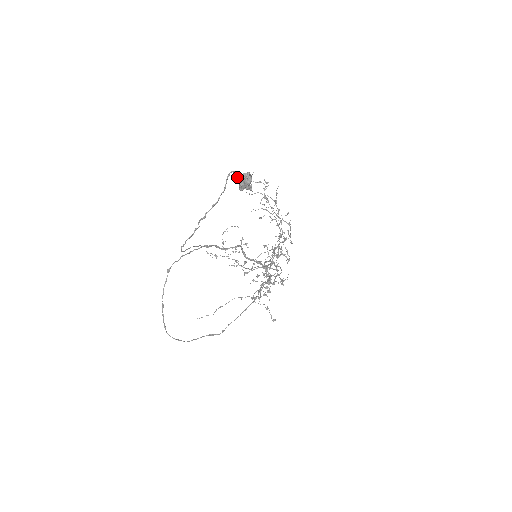
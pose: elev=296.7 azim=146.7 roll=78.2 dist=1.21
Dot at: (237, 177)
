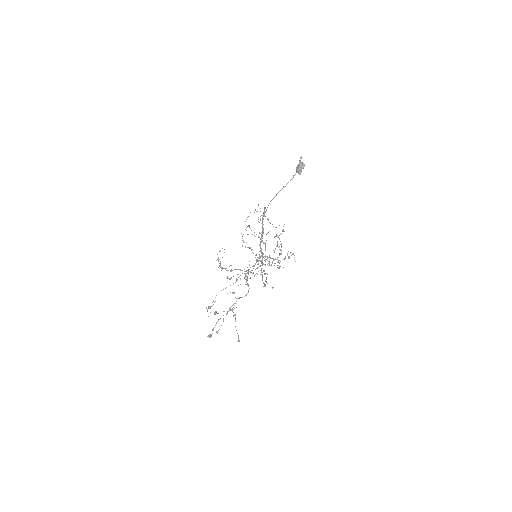
Dot at: (300, 162)
